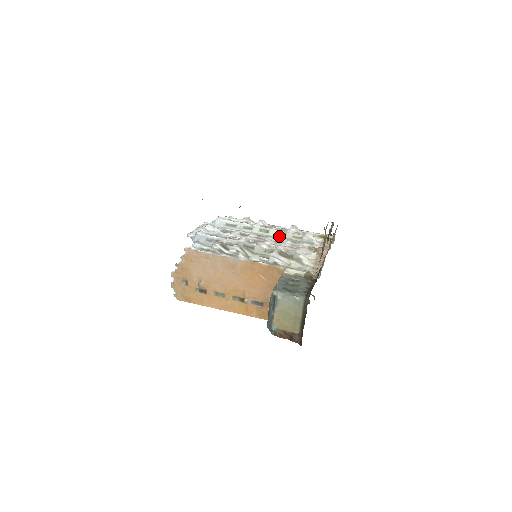
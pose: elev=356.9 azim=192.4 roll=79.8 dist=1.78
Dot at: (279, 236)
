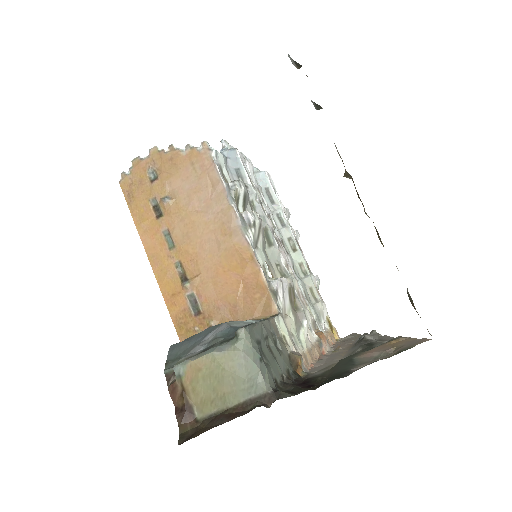
Dot at: (299, 269)
